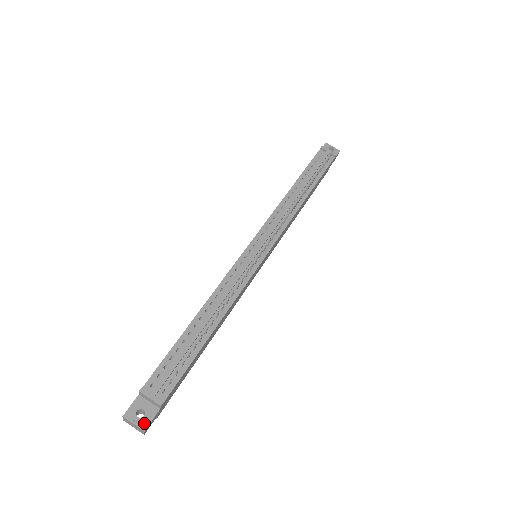
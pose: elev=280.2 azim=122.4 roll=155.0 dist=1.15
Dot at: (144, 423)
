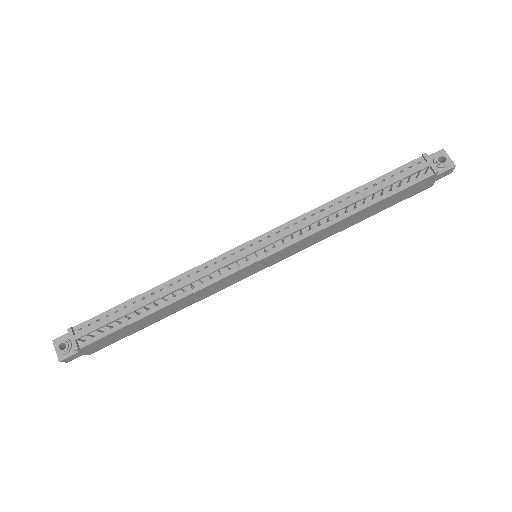
Dot at: (62, 355)
